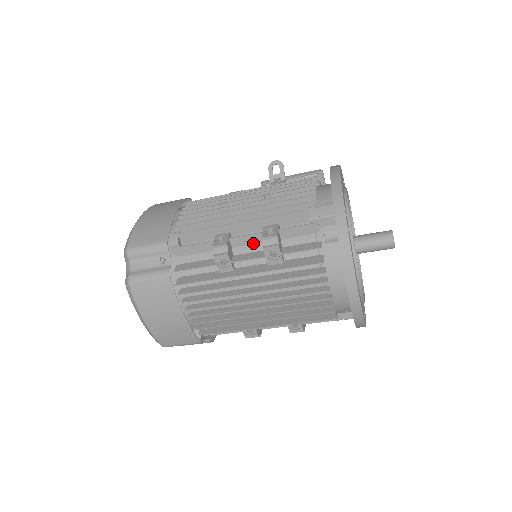
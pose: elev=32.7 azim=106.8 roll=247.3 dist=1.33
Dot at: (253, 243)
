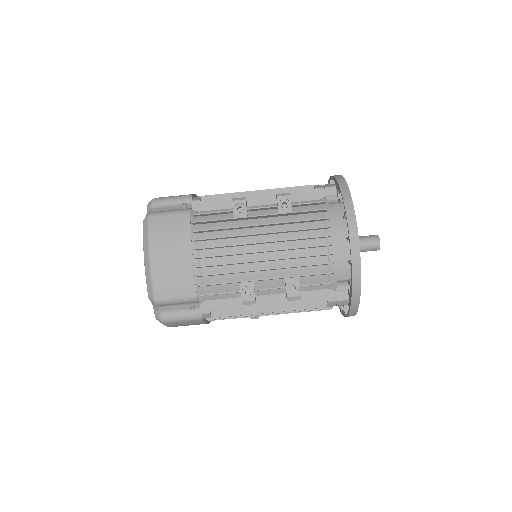
Dot at: (266, 204)
